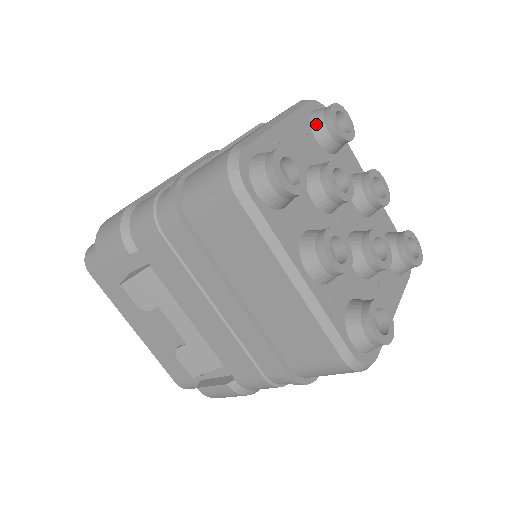
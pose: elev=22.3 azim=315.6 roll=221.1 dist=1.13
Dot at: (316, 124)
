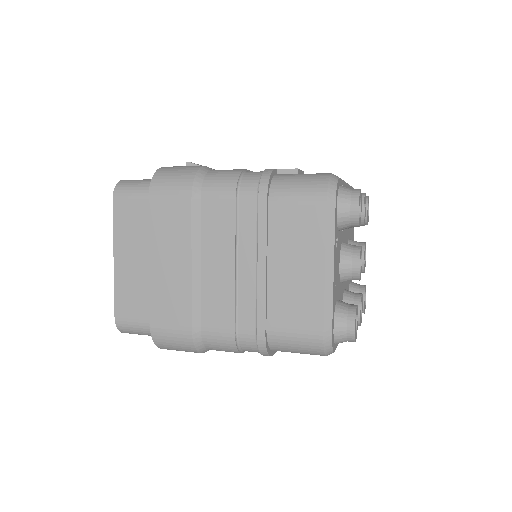
Dot at: (343, 226)
